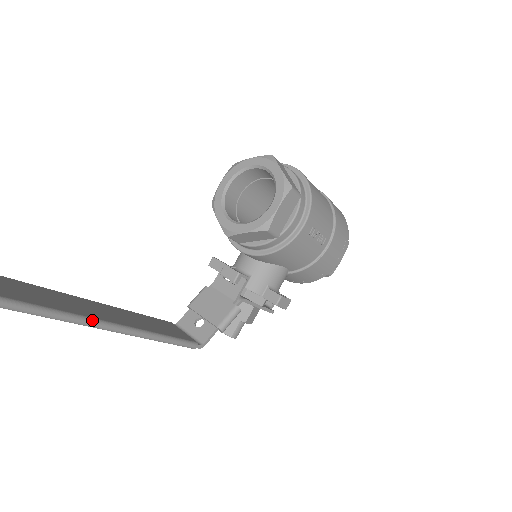
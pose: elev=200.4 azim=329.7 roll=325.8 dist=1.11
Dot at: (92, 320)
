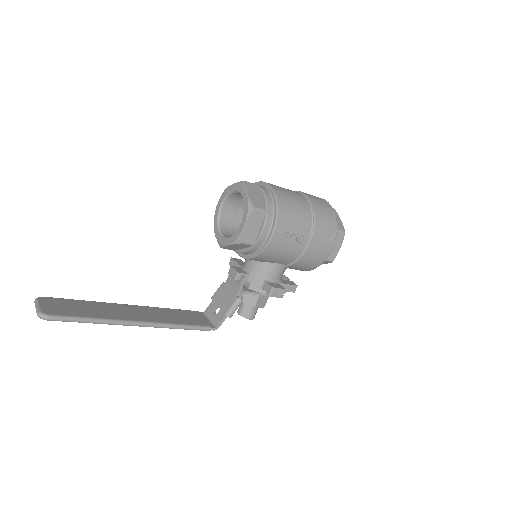
Dot at: (117, 321)
